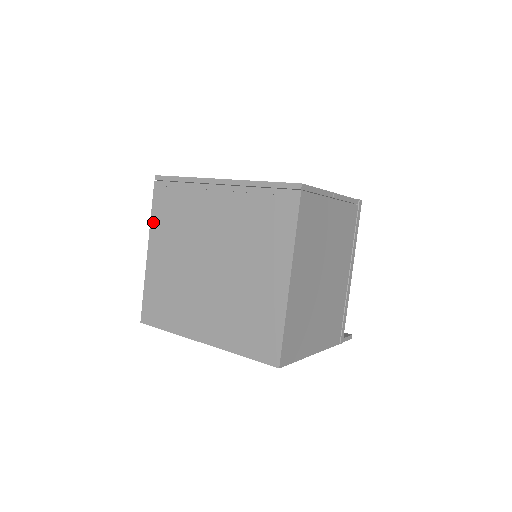
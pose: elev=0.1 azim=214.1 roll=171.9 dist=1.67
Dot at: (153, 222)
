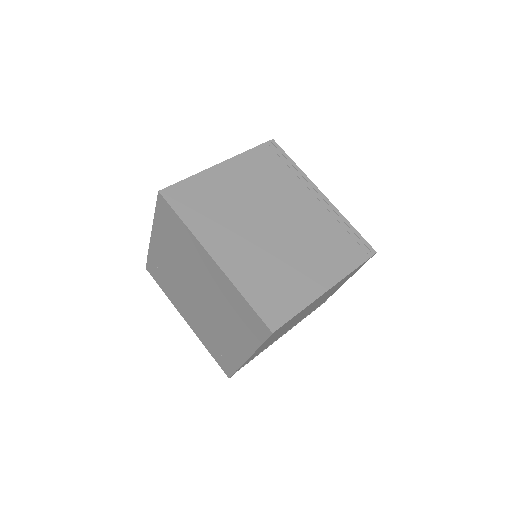
Dot at: (244, 156)
